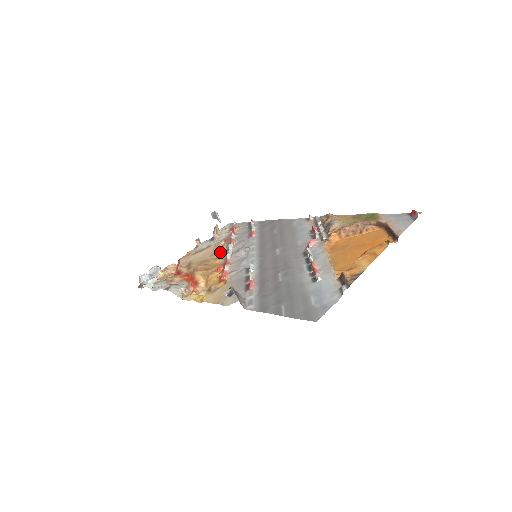
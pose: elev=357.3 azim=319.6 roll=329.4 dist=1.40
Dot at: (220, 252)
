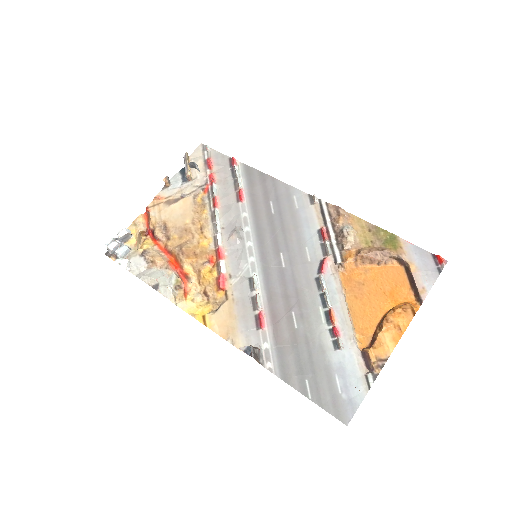
Dot at: (203, 219)
